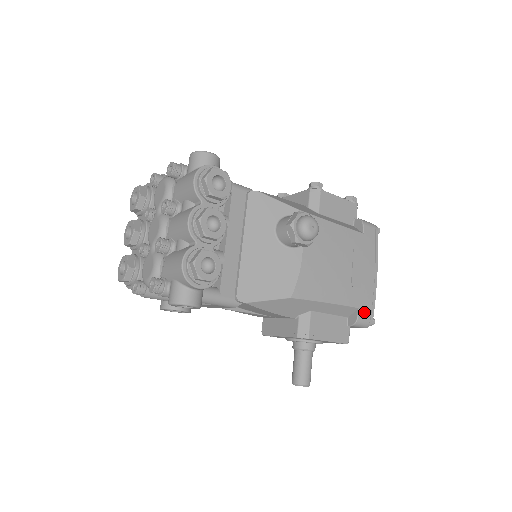
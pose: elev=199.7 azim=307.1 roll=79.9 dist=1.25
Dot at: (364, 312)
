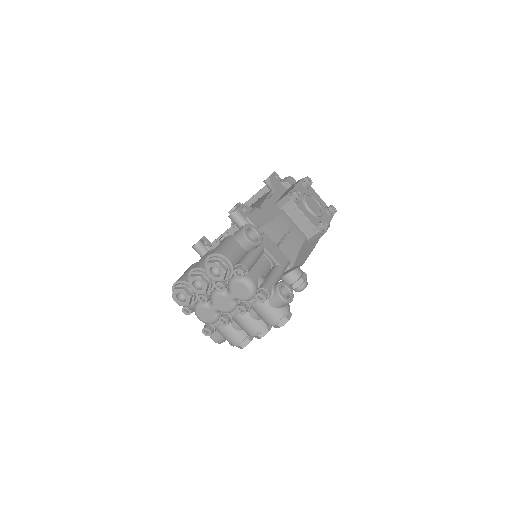
Dot at: occluded
